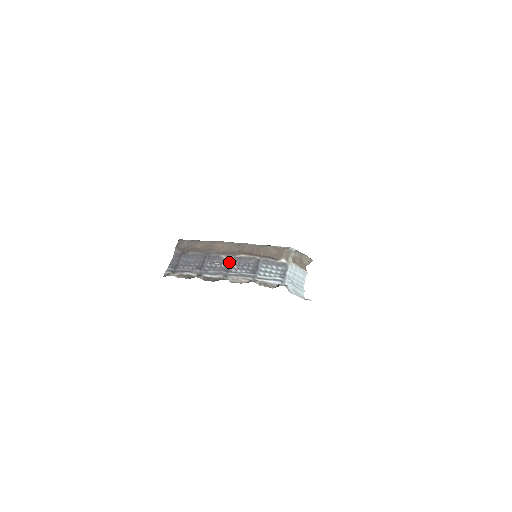
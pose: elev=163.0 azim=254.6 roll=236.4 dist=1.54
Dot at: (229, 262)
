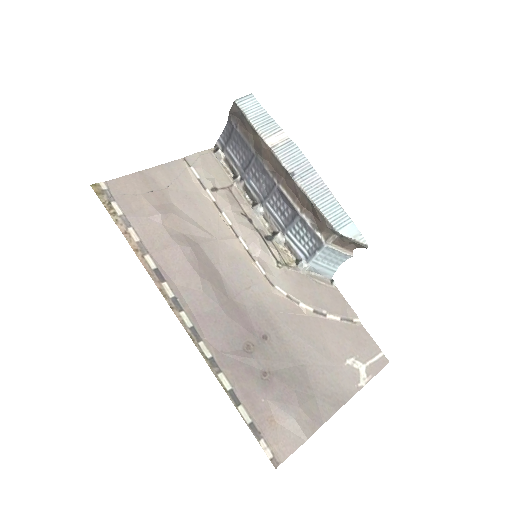
Dot at: (271, 187)
